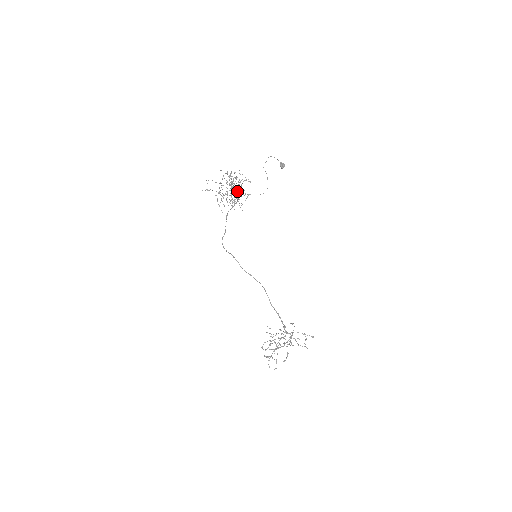
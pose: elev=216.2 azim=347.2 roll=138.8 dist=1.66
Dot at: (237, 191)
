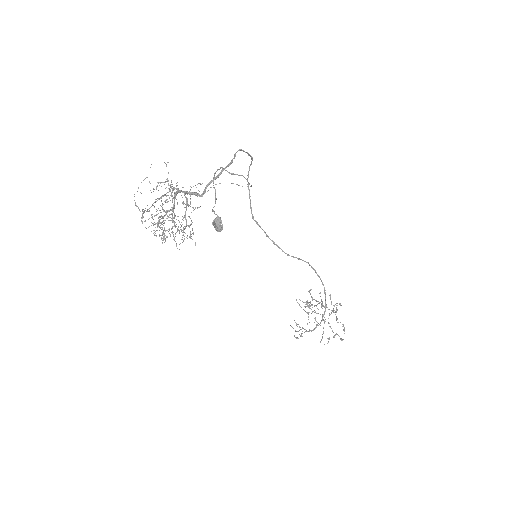
Dot at: occluded
